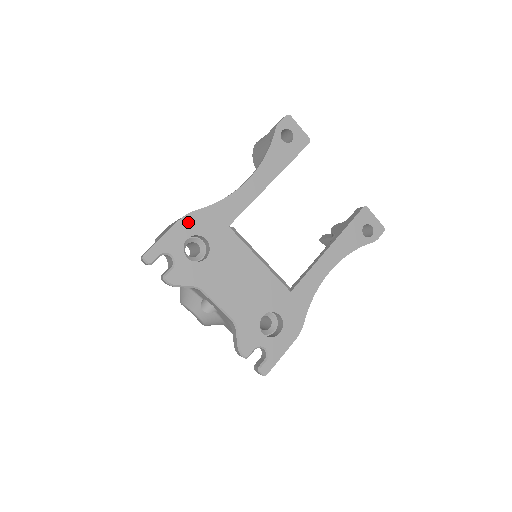
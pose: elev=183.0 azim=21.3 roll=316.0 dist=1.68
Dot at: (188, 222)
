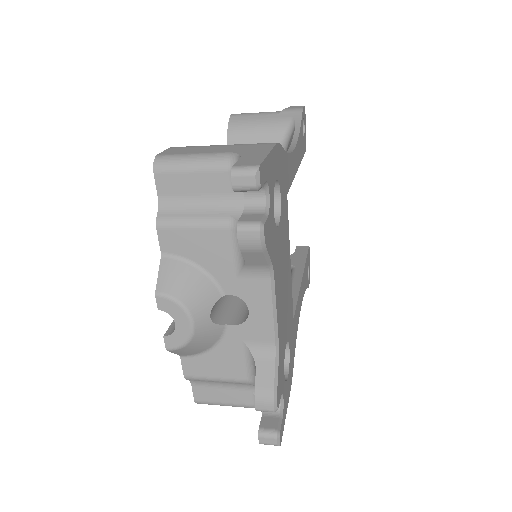
Dot at: (278, 155)
